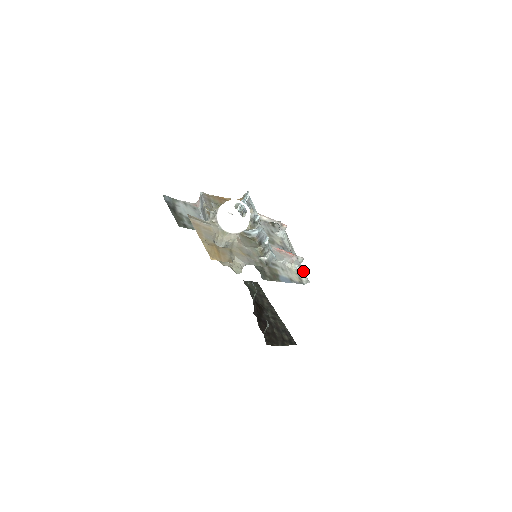
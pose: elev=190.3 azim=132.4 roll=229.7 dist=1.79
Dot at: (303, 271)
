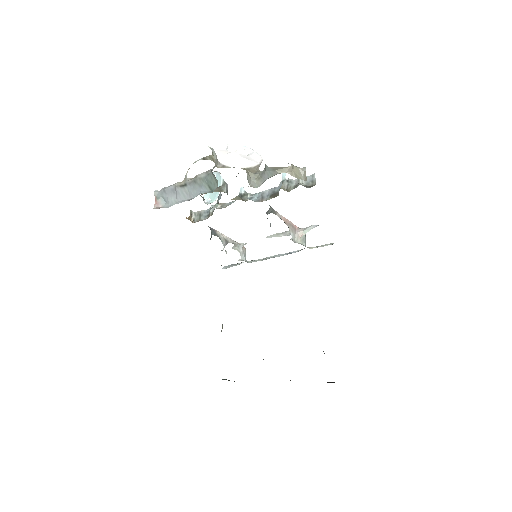
Dot at: (314, 247)
